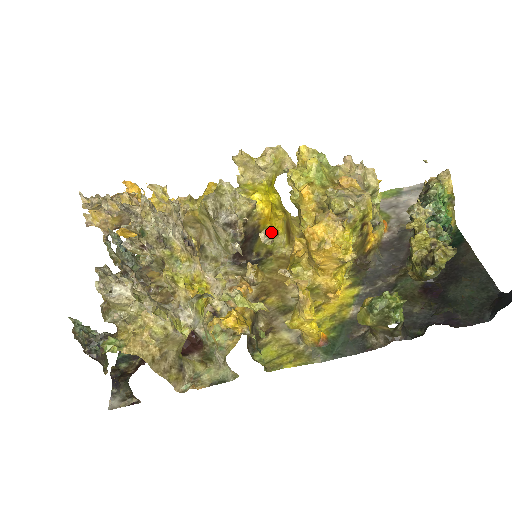
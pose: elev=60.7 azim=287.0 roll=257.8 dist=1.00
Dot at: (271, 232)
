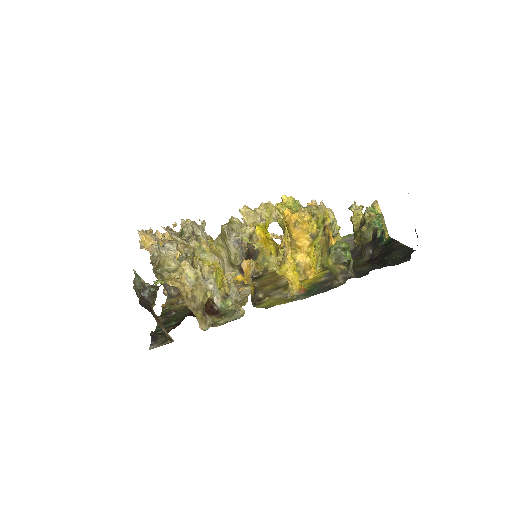
Dot at: (266, 252)
